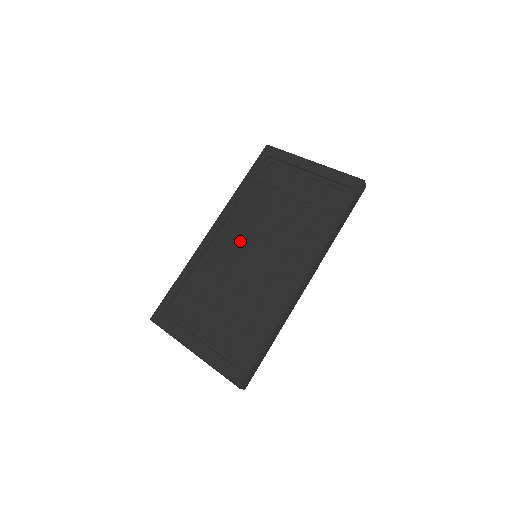
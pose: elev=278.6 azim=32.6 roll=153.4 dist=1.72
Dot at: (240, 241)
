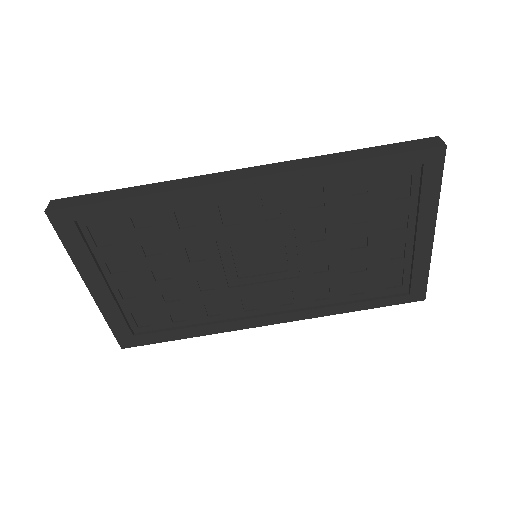
Dot at: (259, 231)
